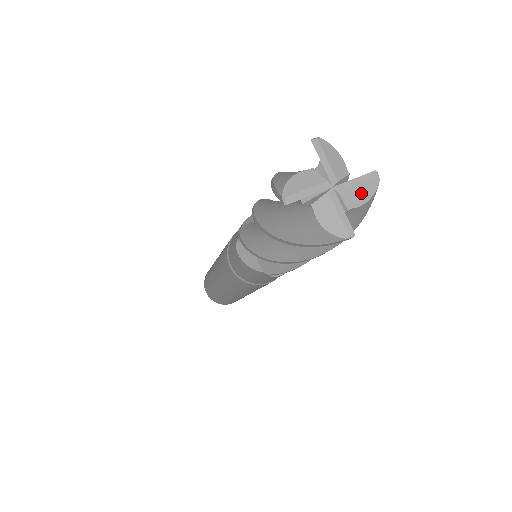
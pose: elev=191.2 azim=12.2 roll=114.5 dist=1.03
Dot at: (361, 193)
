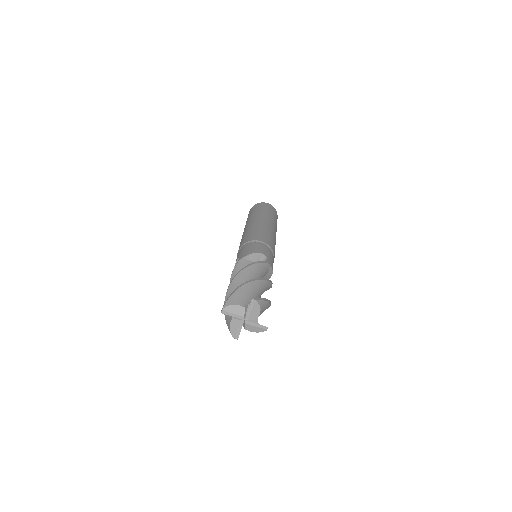
Dot at: (255, 311)
